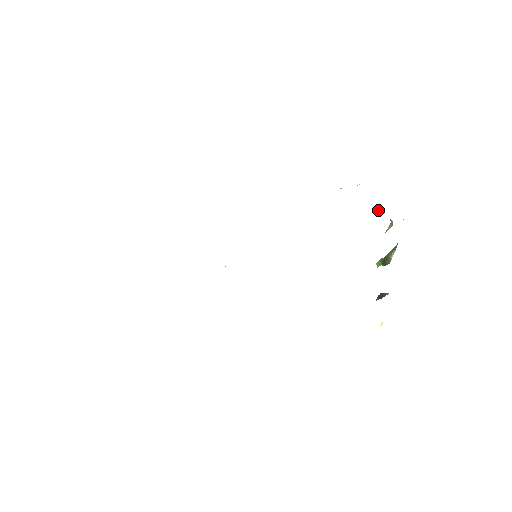
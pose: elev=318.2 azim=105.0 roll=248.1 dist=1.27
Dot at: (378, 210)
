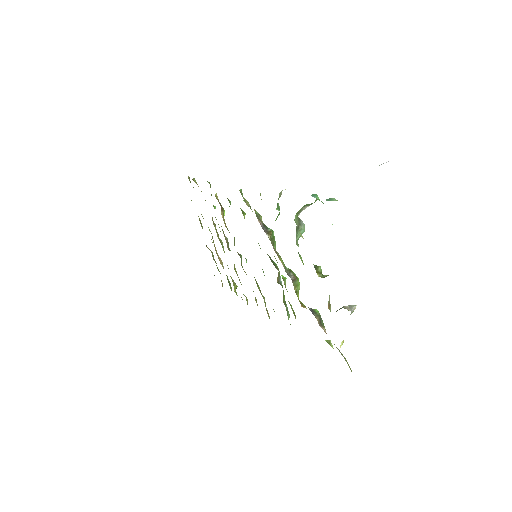
Dot at: occluded
